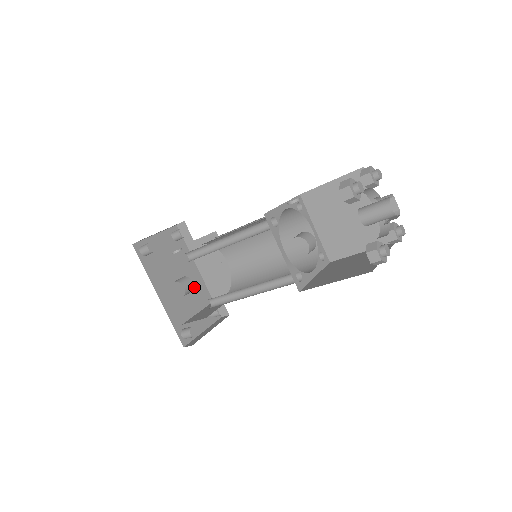
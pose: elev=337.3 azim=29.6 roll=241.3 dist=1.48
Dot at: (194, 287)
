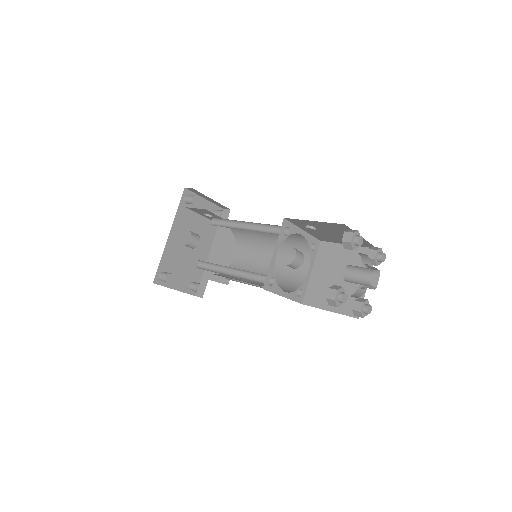
Dot at: (197, 257)
